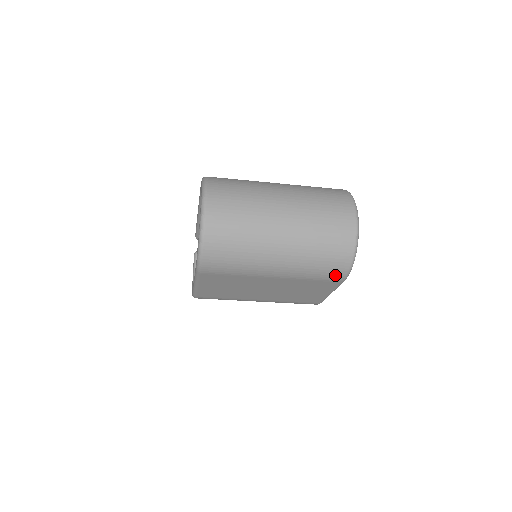
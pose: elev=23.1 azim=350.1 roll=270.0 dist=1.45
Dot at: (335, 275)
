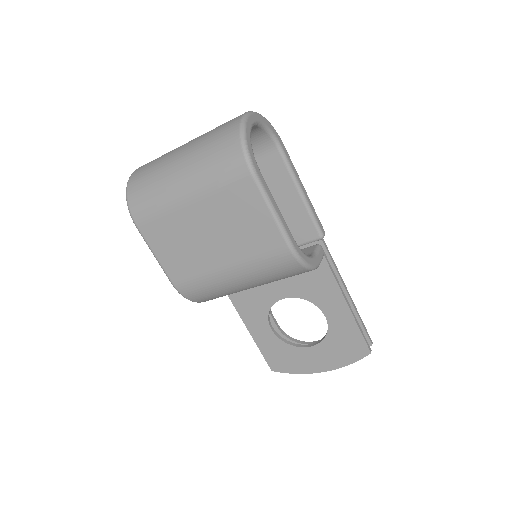
Dot at: (236, 168)
